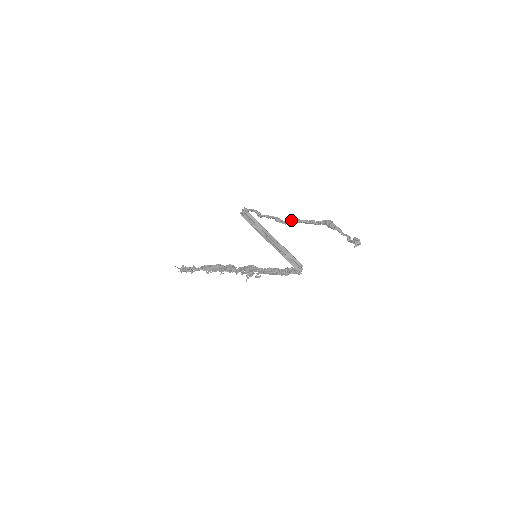
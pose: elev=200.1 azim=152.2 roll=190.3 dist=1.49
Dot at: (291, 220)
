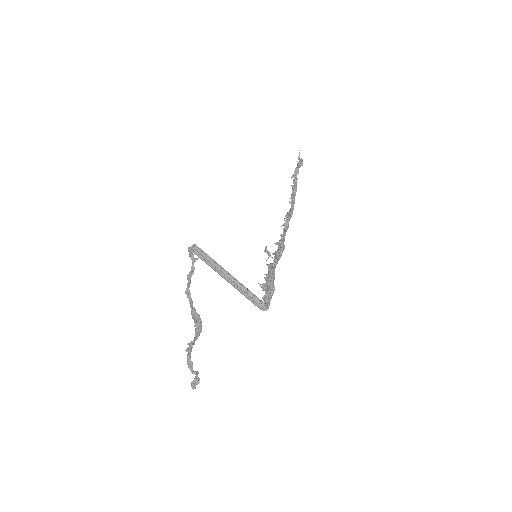
Dot at: (190, 304)
